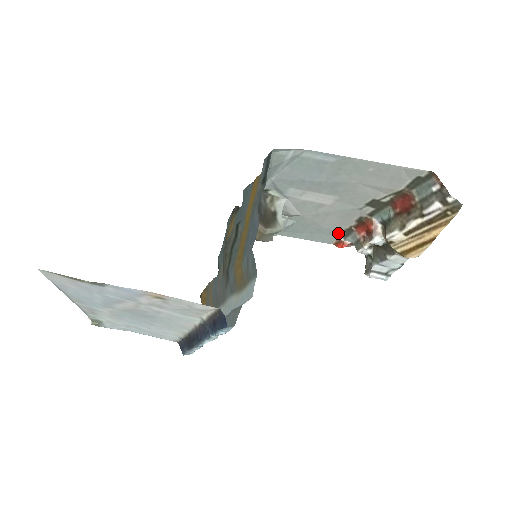
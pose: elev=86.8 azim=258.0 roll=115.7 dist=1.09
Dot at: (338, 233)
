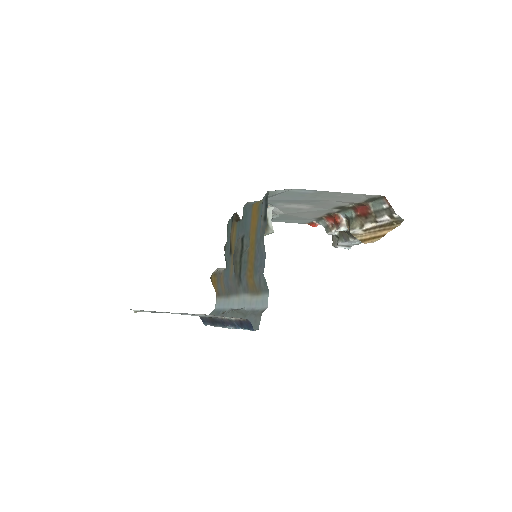
Dot at: (312, 219)
